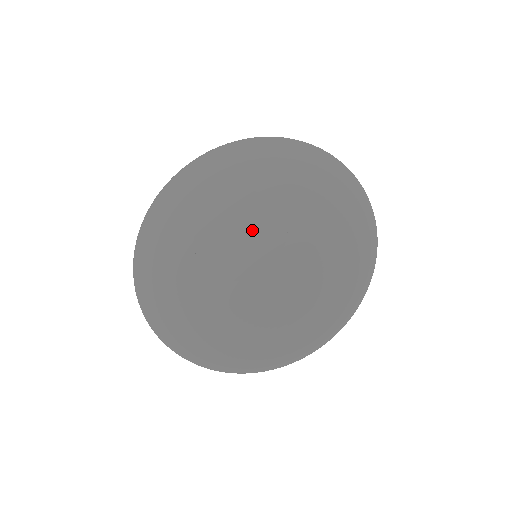
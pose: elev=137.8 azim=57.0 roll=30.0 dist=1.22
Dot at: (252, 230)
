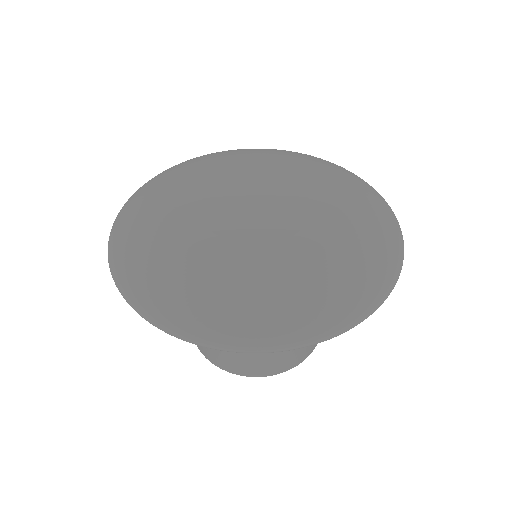
Dot at: (267, 200)
